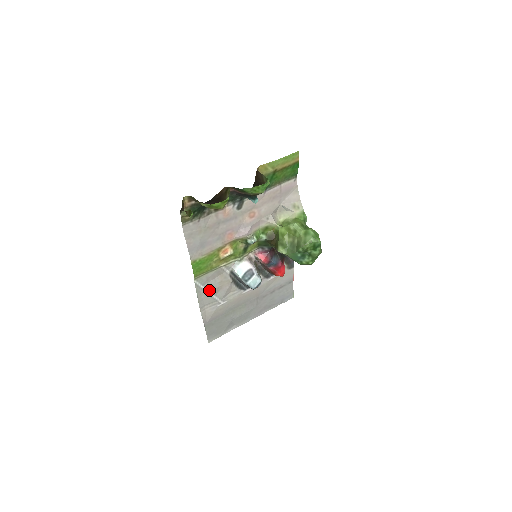
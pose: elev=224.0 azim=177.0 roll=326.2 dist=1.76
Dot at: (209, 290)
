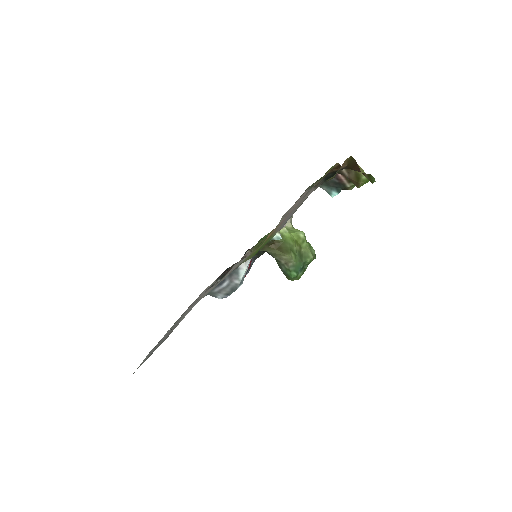
Dot at: occluded
